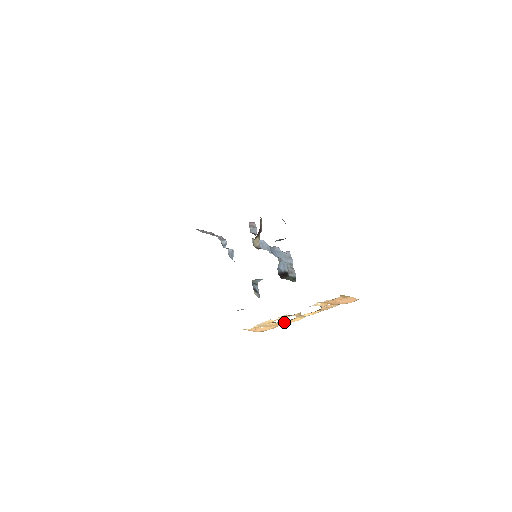
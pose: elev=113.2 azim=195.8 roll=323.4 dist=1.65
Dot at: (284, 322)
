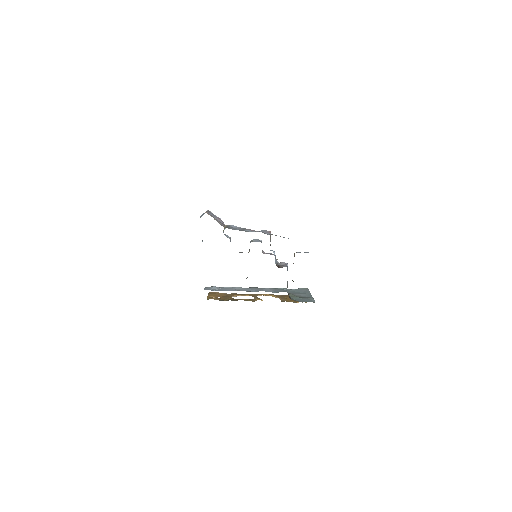
Dot at: occluded
